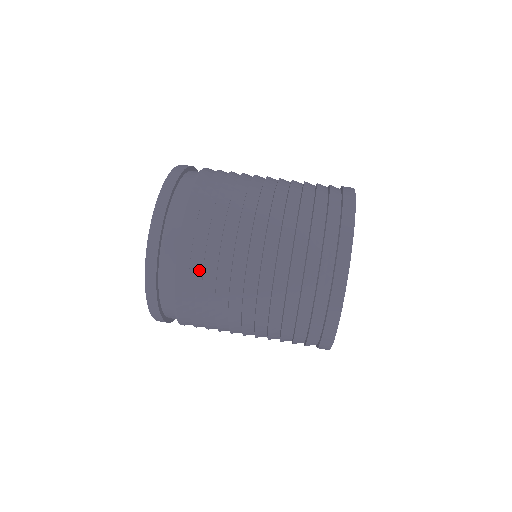
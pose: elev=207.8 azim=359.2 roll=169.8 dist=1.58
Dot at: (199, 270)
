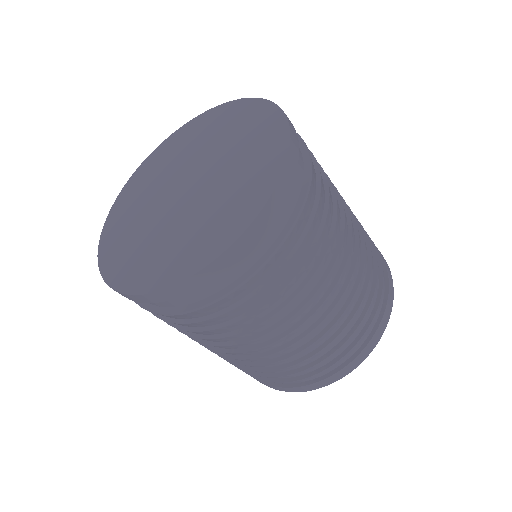
Dot at: (318, 223)
